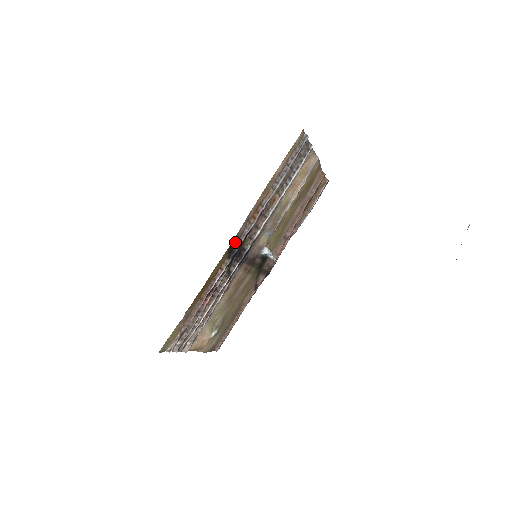
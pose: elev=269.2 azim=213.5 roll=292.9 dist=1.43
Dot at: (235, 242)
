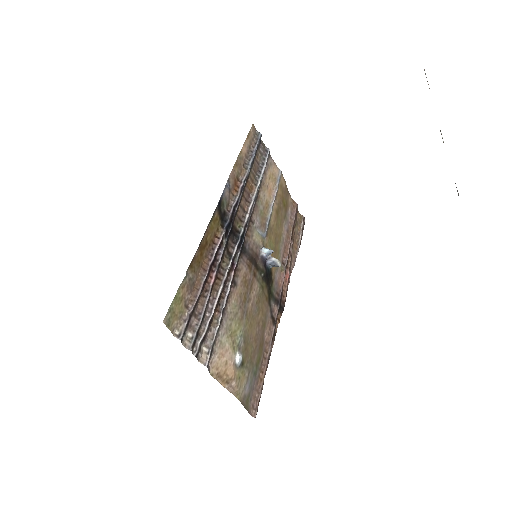
Dot at: (223, 209)
